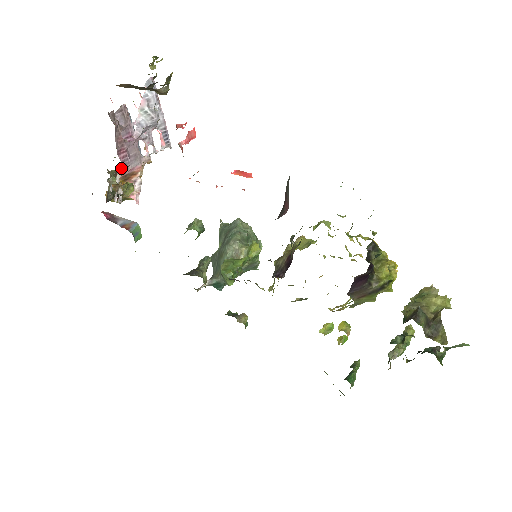
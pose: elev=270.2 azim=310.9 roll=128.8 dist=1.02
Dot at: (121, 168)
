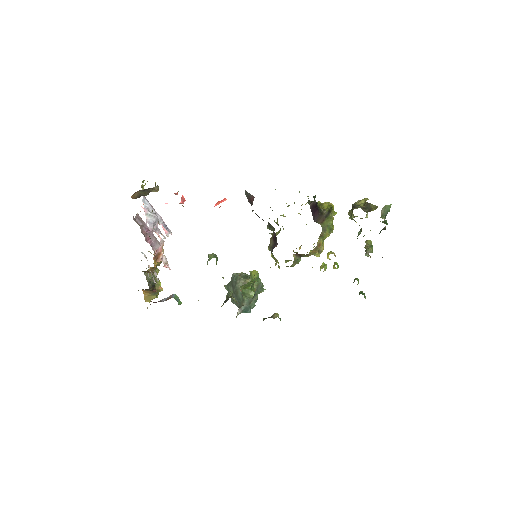
Dot at: occluded
